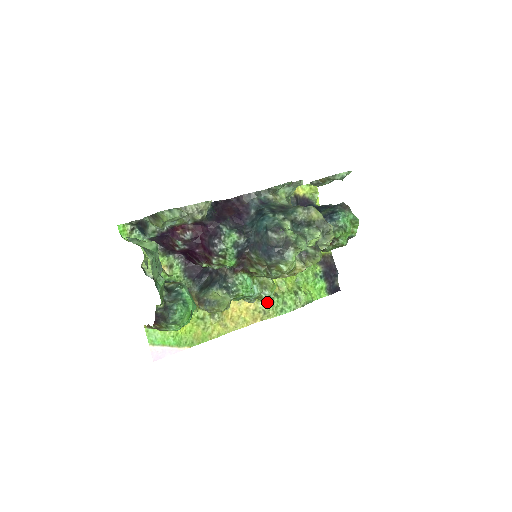
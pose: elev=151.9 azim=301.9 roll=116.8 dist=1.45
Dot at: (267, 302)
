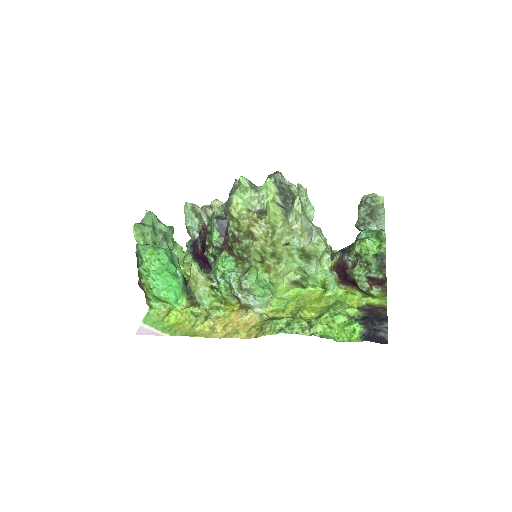
Dot at: (268, 319)
